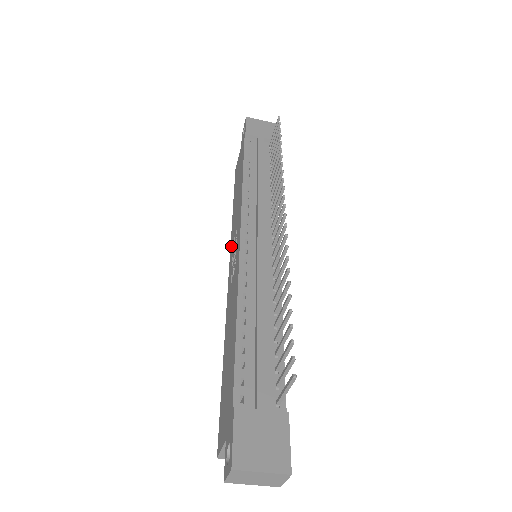
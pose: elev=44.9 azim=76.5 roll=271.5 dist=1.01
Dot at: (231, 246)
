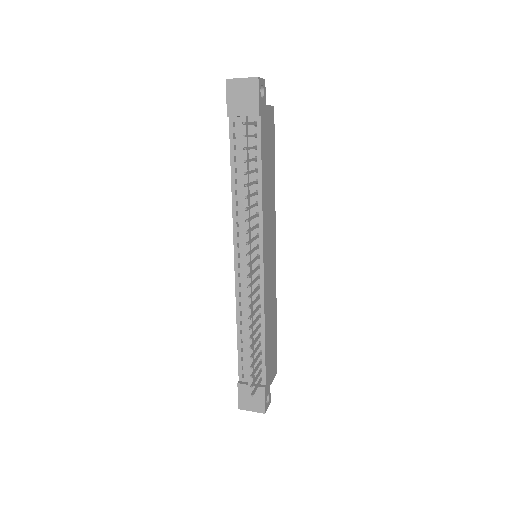
Dot at: occluded
